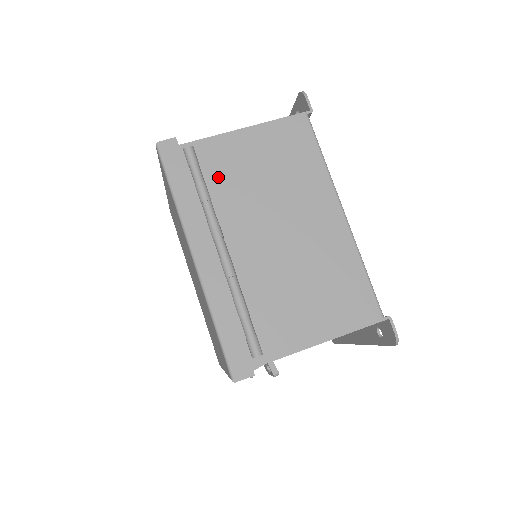
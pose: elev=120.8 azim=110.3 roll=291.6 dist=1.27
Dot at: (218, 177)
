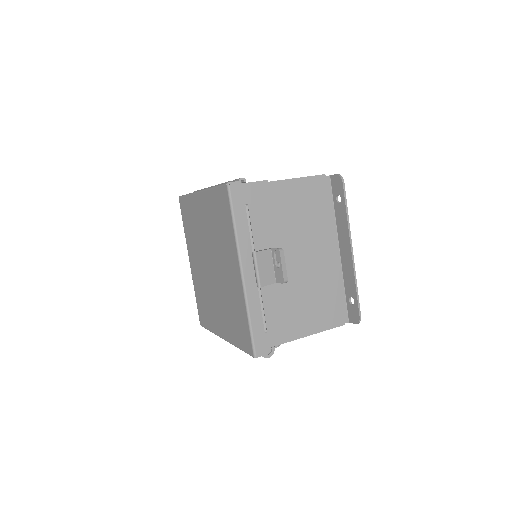
Dot at: occluded
